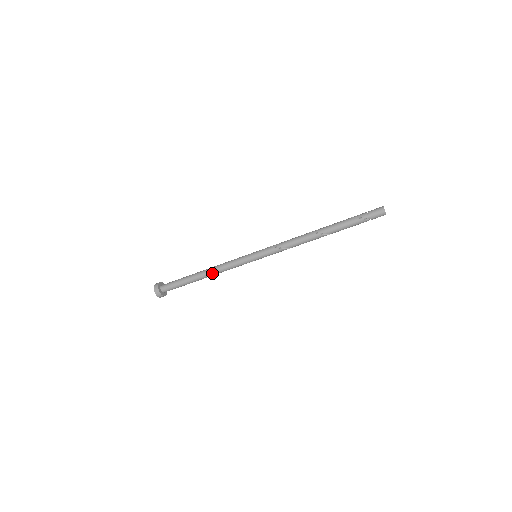
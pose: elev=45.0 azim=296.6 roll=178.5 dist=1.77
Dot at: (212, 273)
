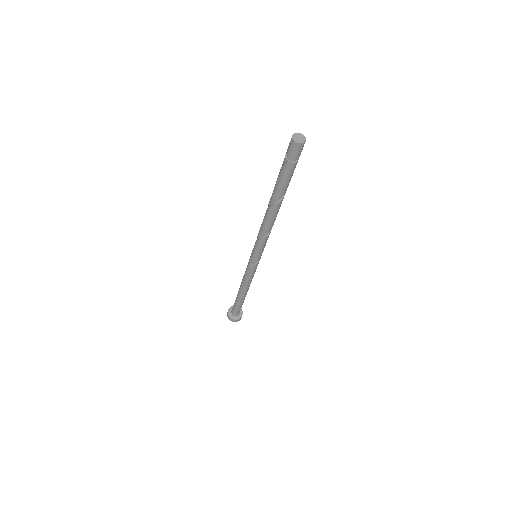
Dot at: (242, 287)
